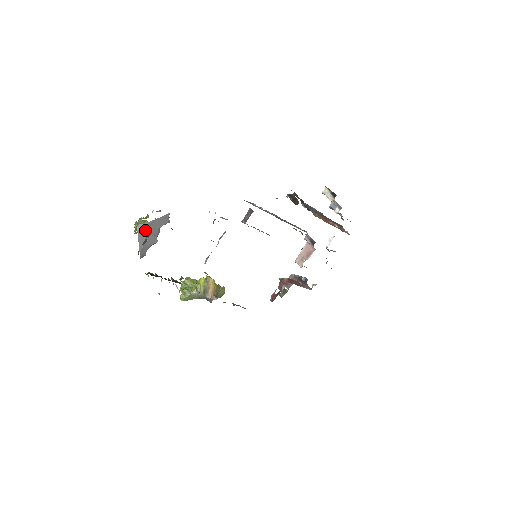
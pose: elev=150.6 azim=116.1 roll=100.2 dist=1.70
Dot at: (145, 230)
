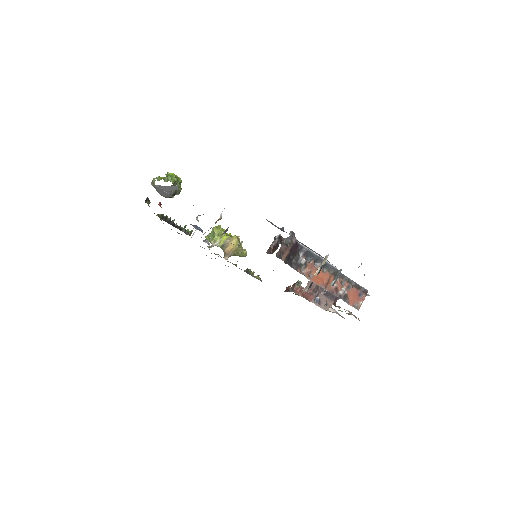
Dot at: (156, 188)
